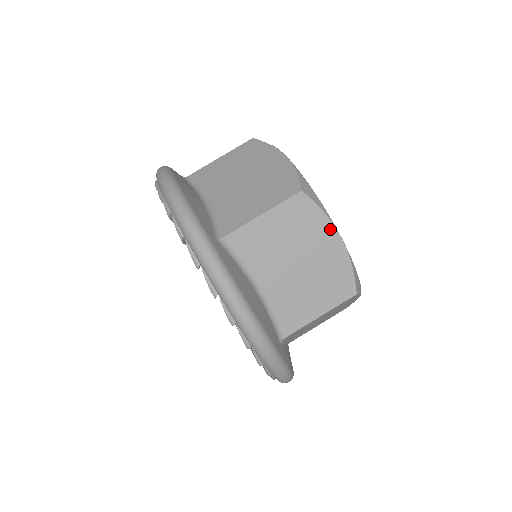
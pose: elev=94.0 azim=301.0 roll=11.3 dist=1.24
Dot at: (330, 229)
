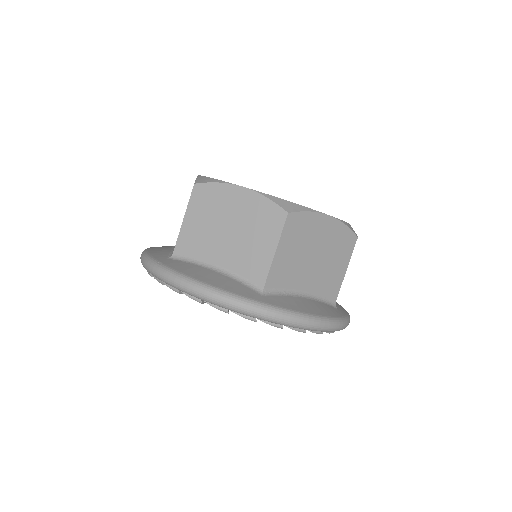
Dot at: (231, 189)
